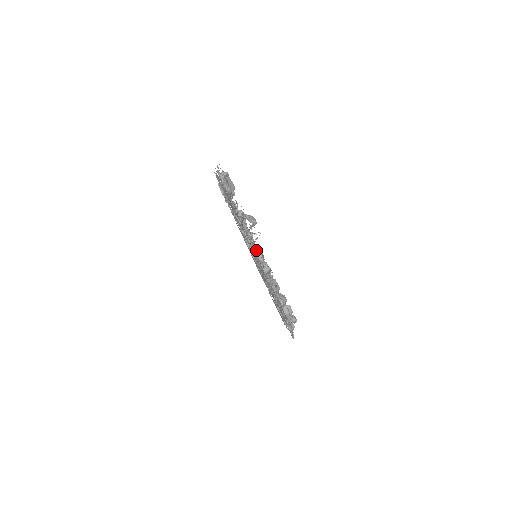
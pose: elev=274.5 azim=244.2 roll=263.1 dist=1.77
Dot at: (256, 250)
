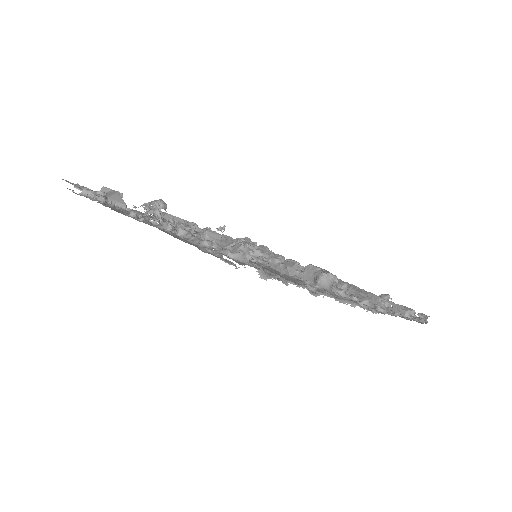
Dot at: occluded
